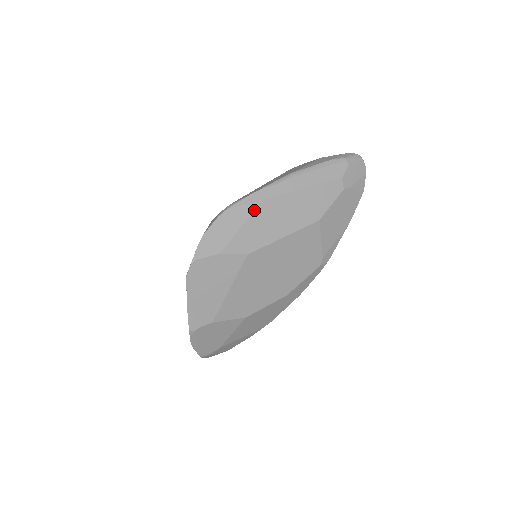
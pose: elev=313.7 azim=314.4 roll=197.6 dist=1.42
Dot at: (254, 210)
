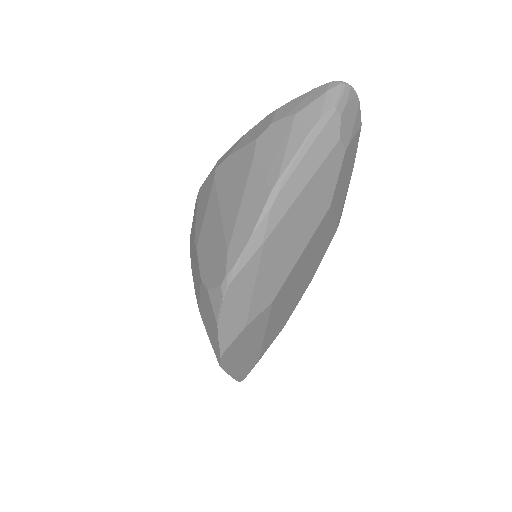
Dot at: (259, 260)
